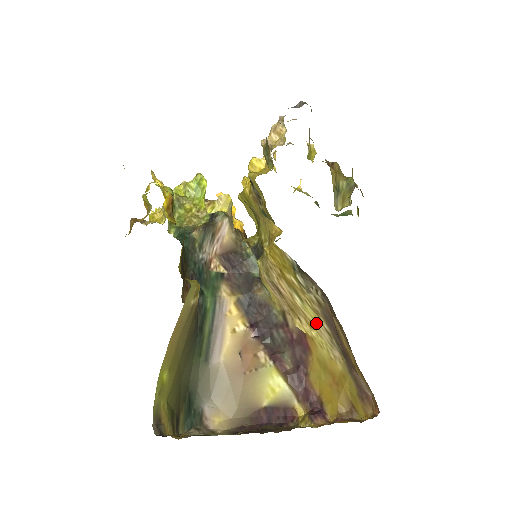
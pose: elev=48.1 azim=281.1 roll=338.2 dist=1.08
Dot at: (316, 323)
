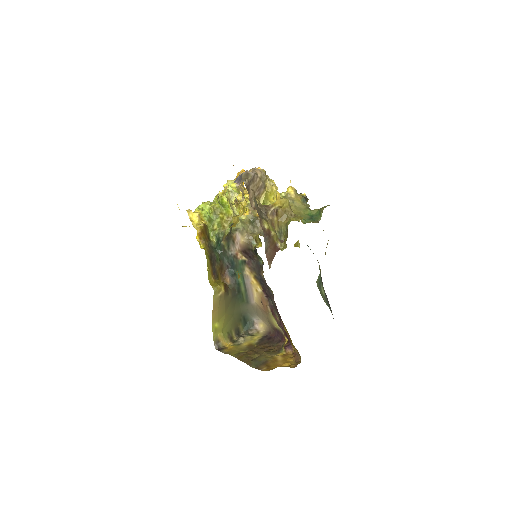
Dot at: occluded
